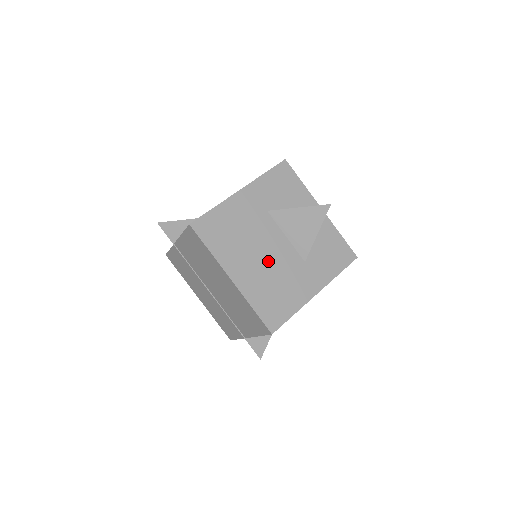
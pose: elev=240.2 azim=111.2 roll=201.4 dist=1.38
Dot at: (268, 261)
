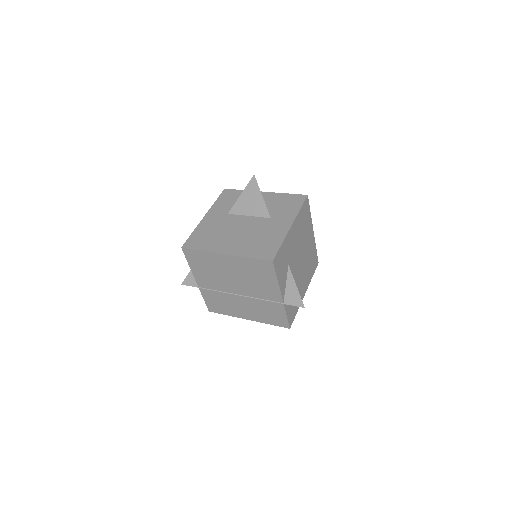
Dot at: (244, 232)
